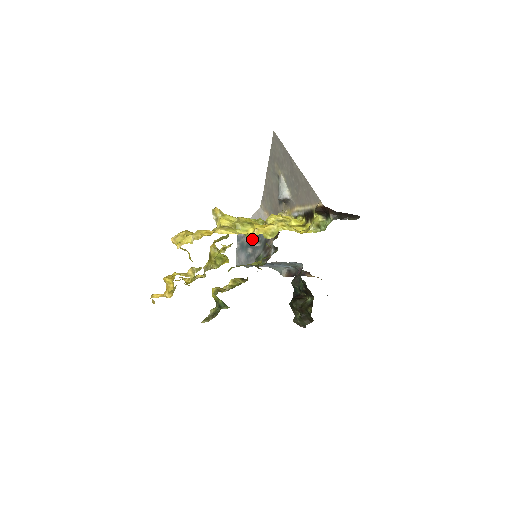
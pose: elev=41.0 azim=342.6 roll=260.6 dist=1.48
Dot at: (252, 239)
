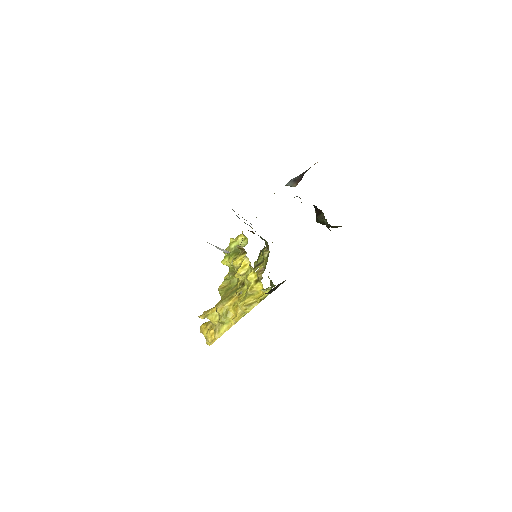
Dot at: occluded
